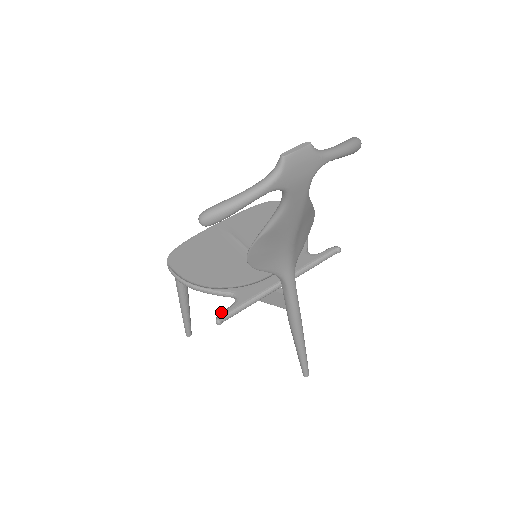
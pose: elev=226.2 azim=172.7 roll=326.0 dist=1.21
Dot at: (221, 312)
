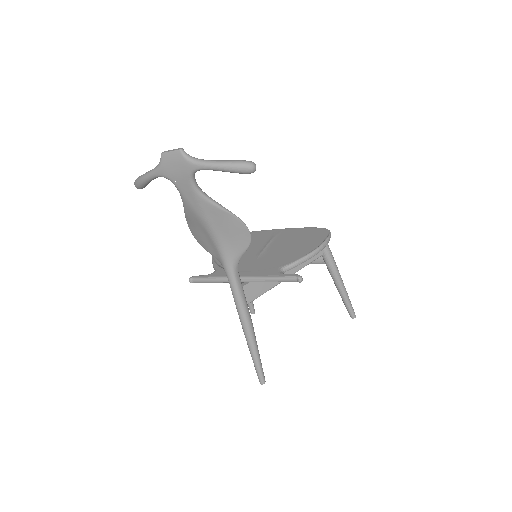
Dot at: occluded
